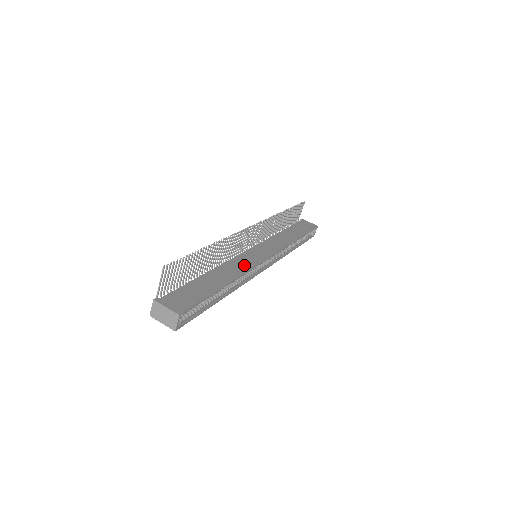
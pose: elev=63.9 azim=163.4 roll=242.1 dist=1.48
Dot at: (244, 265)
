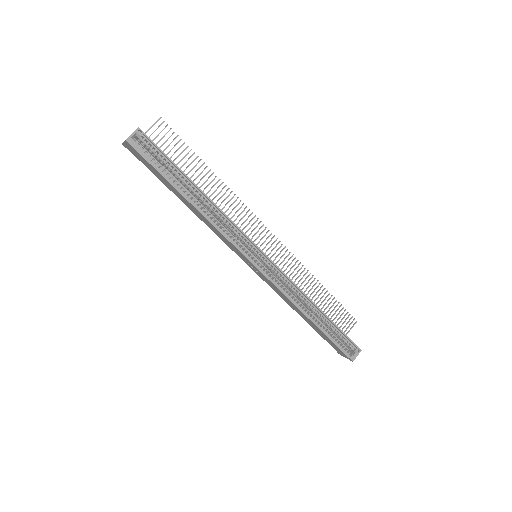
Dot at: occluded
